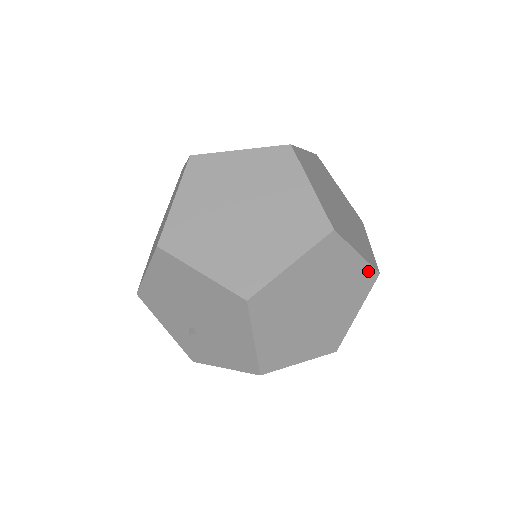
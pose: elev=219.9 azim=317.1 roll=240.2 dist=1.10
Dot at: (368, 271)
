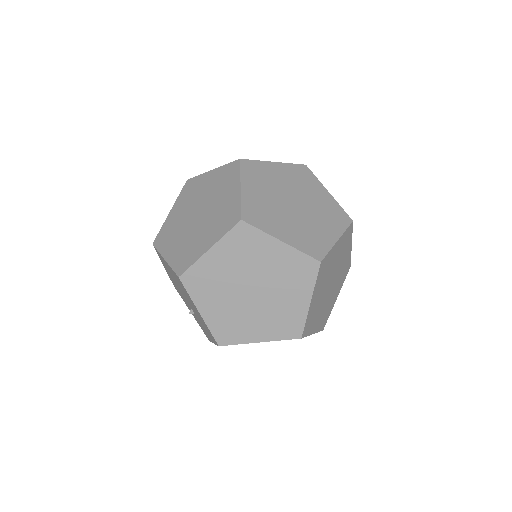
Dot at: (303, 259)
